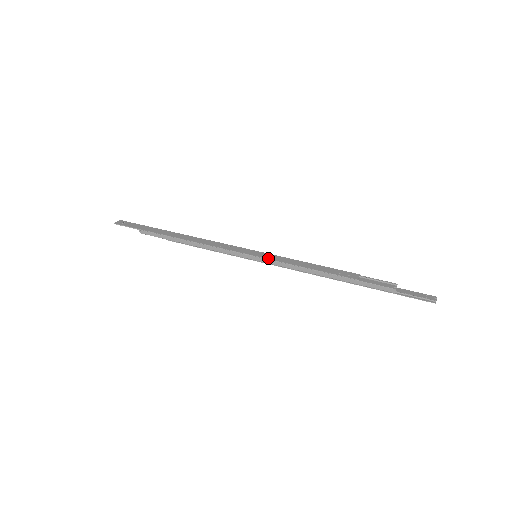
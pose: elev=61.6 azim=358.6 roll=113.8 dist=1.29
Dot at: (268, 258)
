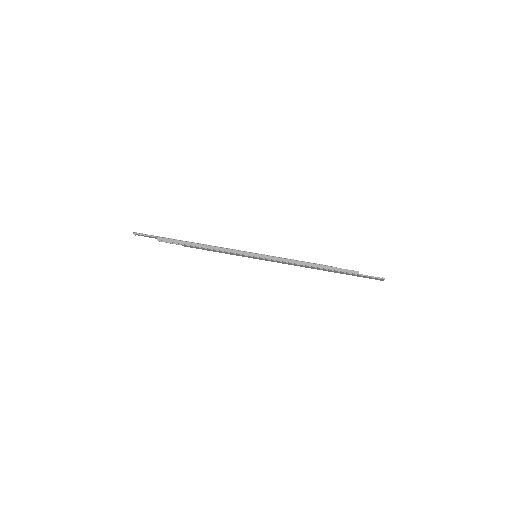
Dot at: (267, 255)
